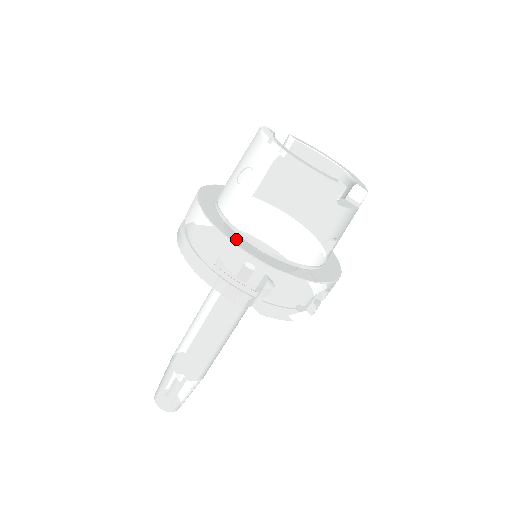
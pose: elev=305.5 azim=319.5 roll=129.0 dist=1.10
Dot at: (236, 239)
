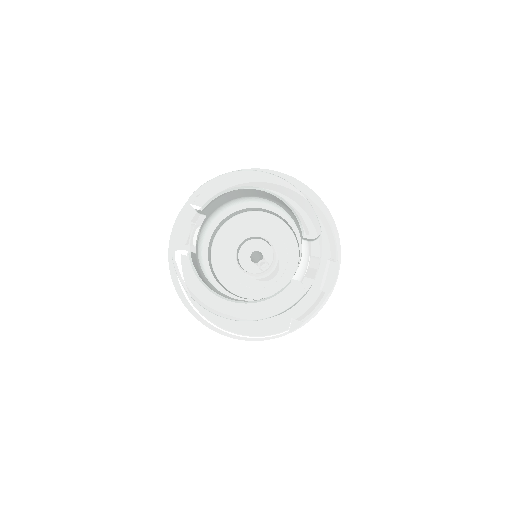
Dot at: (248, 331)
